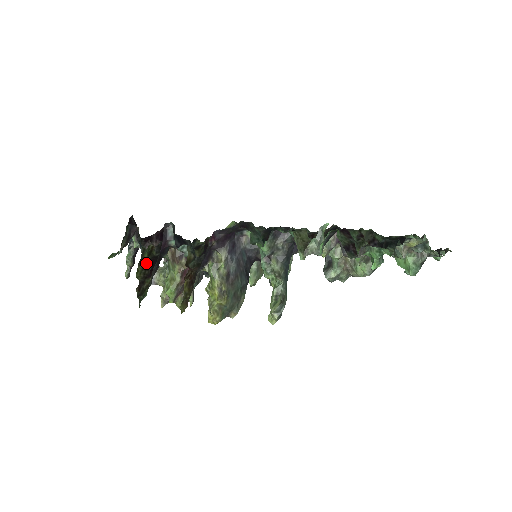
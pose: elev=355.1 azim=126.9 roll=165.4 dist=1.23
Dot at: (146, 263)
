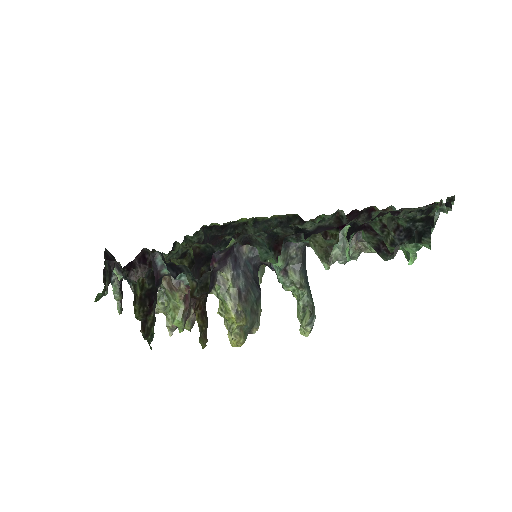
Dot at: (141, 299)
